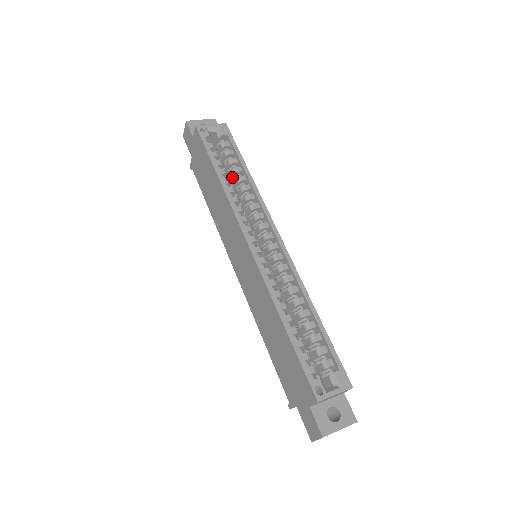
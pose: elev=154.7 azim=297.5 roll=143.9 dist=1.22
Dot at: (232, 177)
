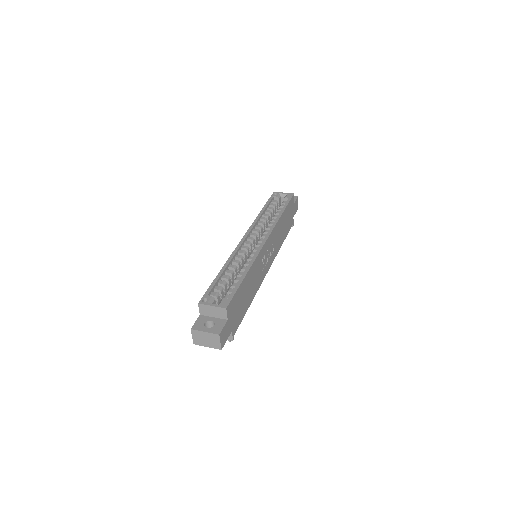
Dot at: occluded
